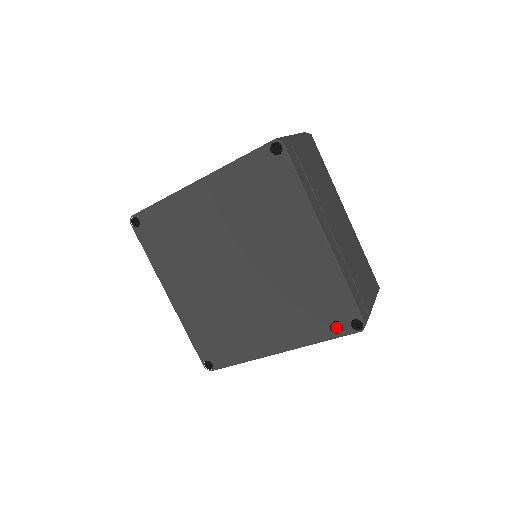
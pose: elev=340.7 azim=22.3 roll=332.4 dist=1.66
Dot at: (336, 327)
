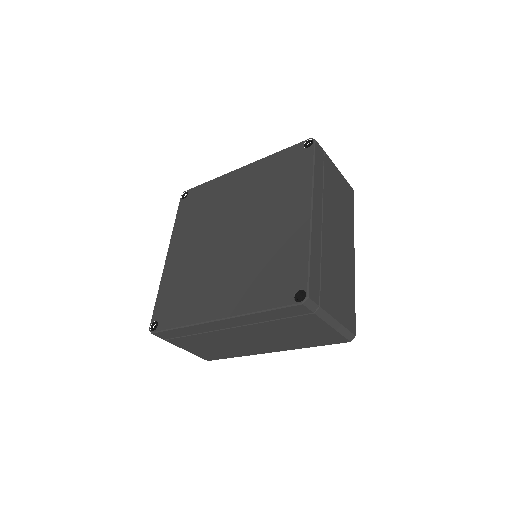
Dot at: (280, 296)
